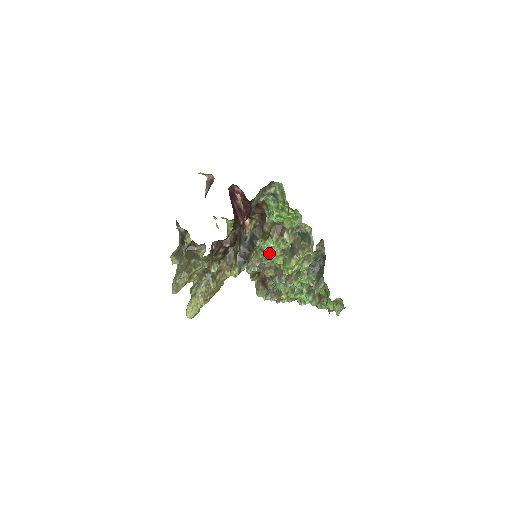
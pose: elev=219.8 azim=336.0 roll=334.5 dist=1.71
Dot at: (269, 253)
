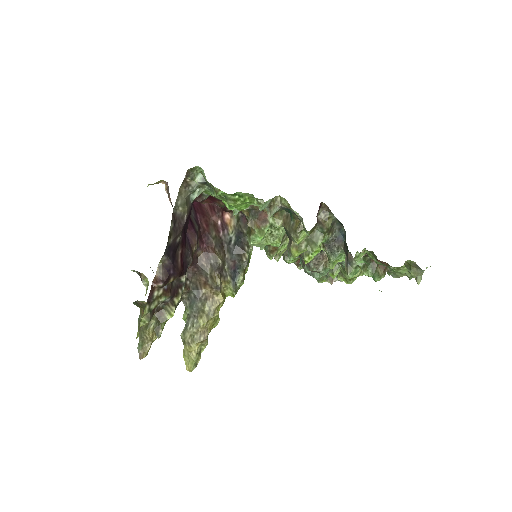
Dot at: occluded
